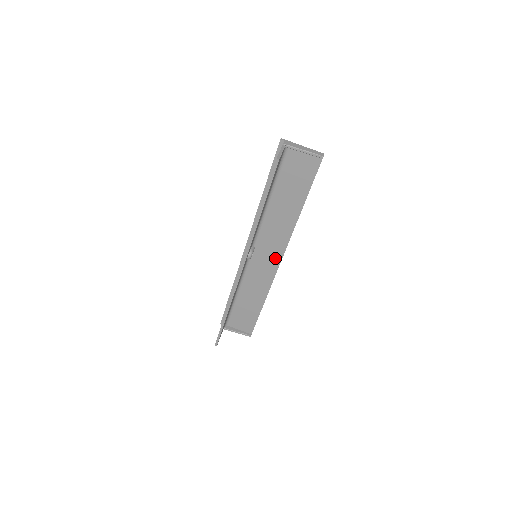
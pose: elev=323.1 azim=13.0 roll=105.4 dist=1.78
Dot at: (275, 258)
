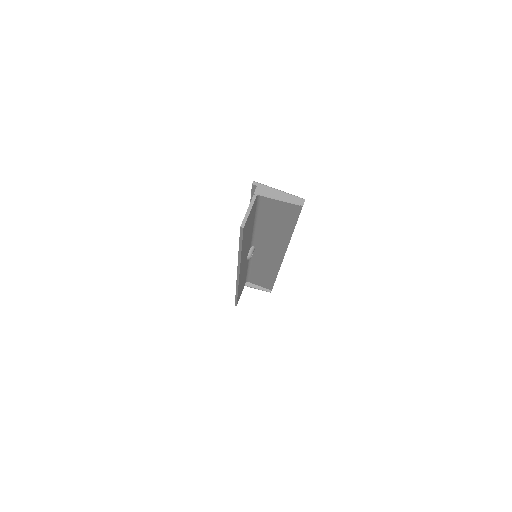
Dot at: (277, 256)
